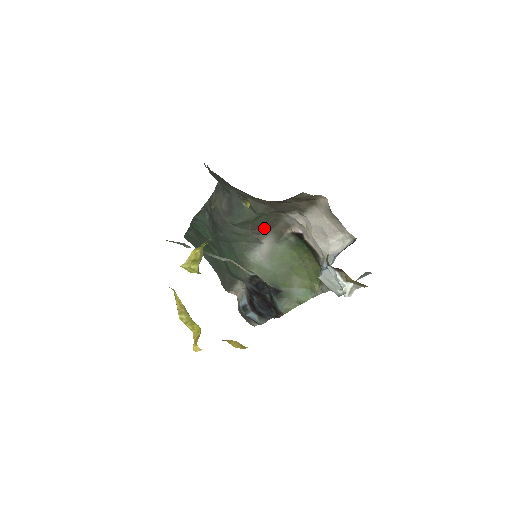
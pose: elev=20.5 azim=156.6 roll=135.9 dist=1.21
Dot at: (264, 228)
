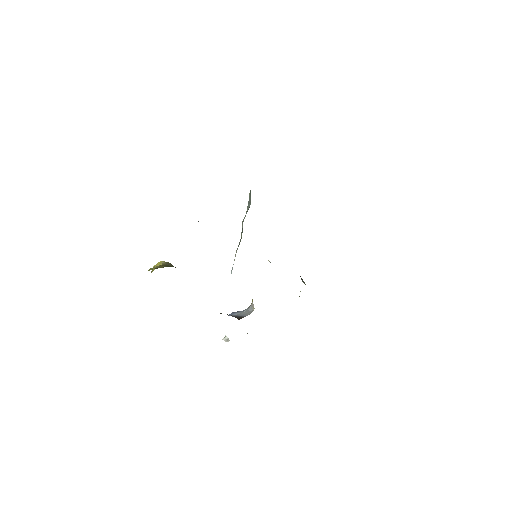
Dot at: occluded
